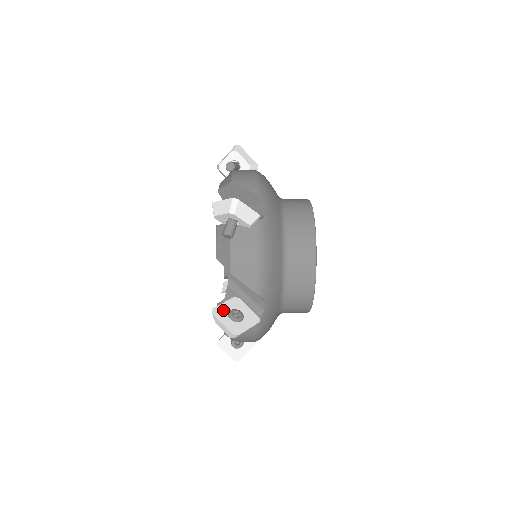
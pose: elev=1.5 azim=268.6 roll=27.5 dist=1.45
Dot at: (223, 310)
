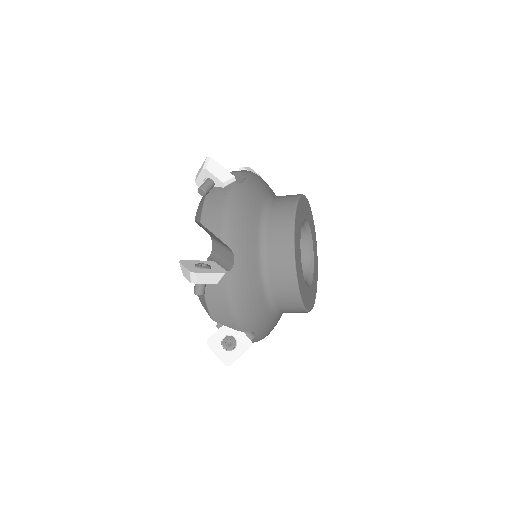
Dot at: (192, 262)
